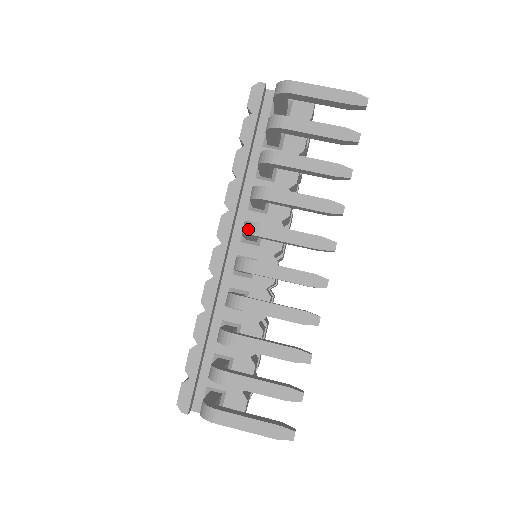
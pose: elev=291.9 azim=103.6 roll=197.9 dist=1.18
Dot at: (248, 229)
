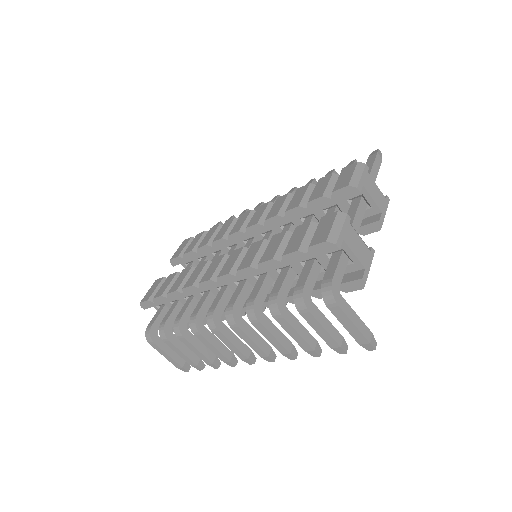
Dot at: (229, 318)
